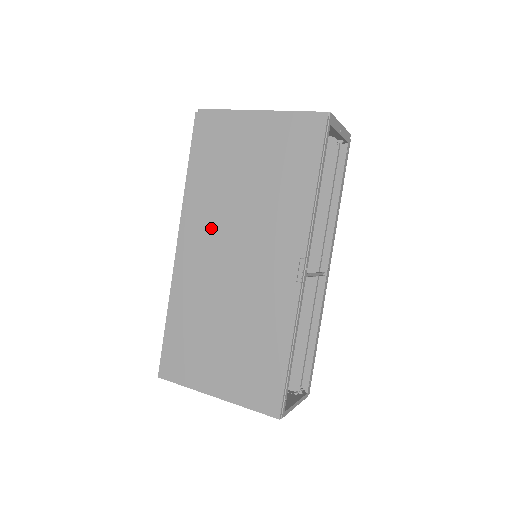
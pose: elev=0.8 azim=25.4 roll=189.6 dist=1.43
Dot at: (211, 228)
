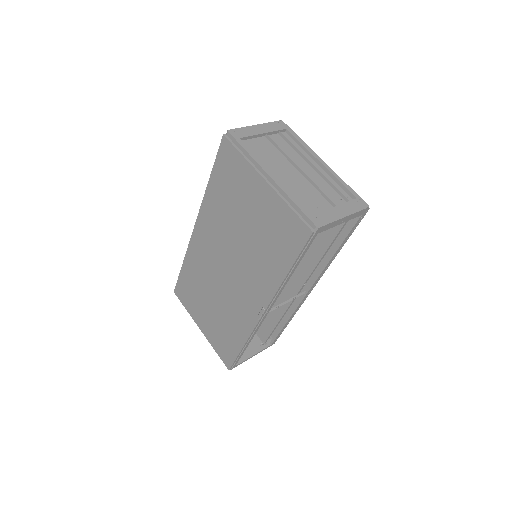
Dot at: (216, 236)
